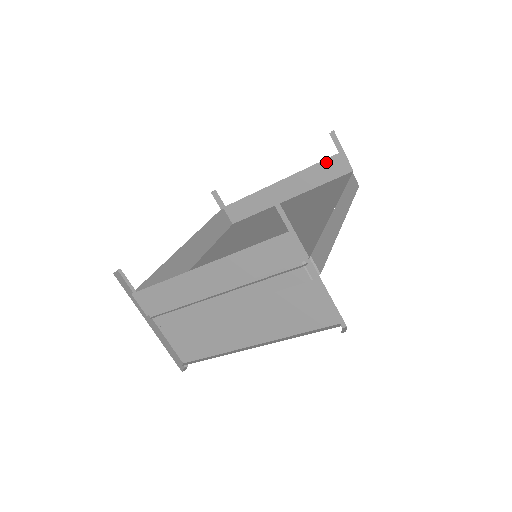
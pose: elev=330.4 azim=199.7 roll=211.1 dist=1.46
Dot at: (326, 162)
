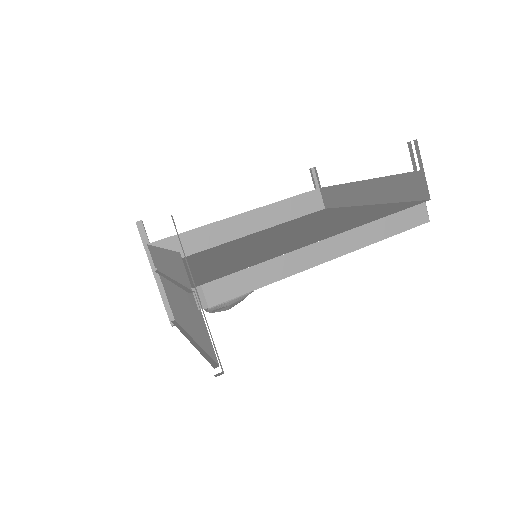
Dot at: (405, 177)
